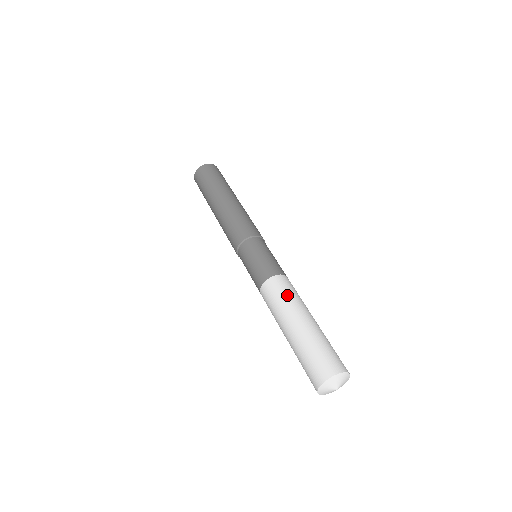
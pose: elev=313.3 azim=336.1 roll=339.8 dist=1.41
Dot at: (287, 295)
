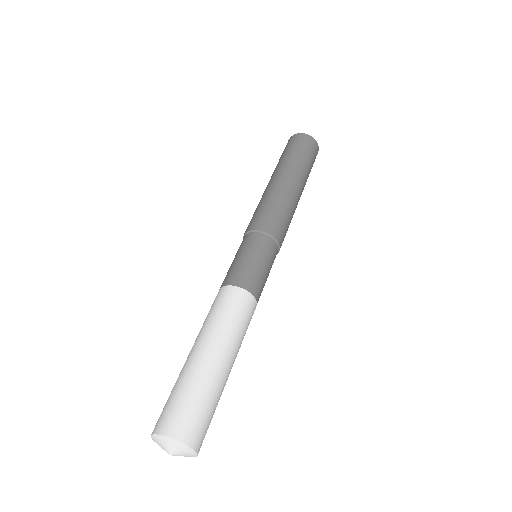
Dot at: (235, 320)
